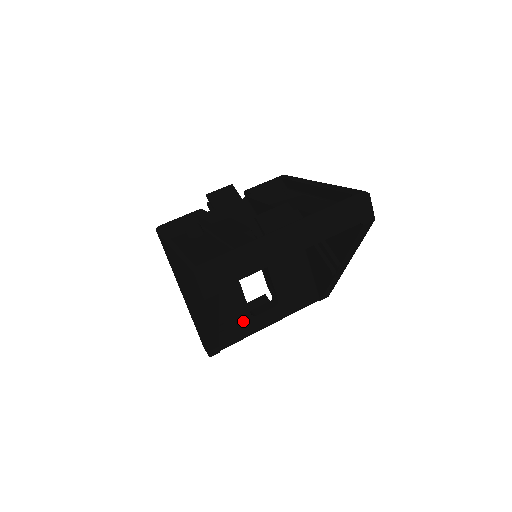
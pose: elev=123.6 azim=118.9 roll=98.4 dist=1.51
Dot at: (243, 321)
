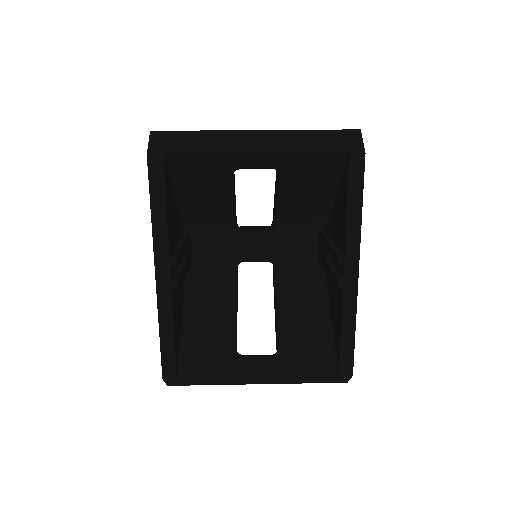
Dot at: (224, 354)
